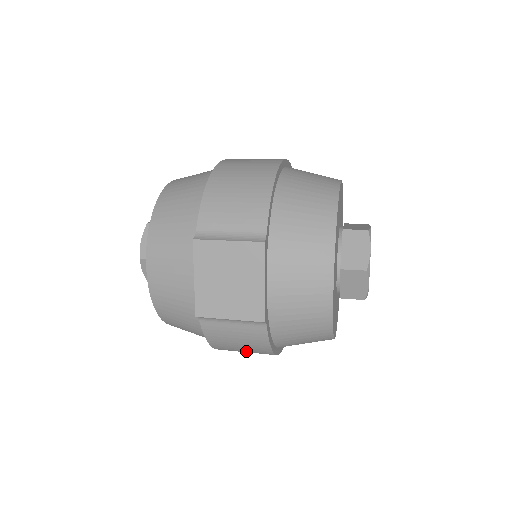
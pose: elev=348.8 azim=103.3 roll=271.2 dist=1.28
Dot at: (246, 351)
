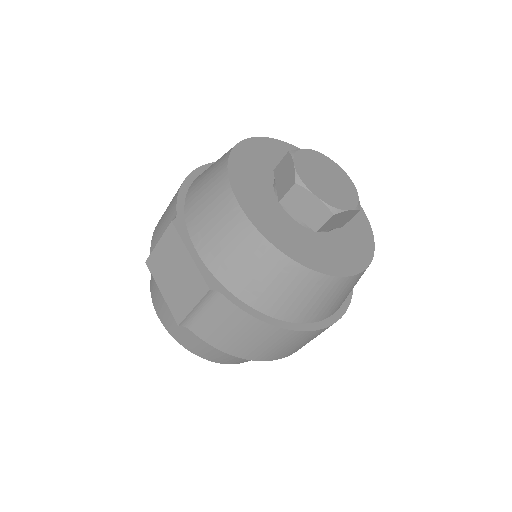
Dot at: (262, 343)
